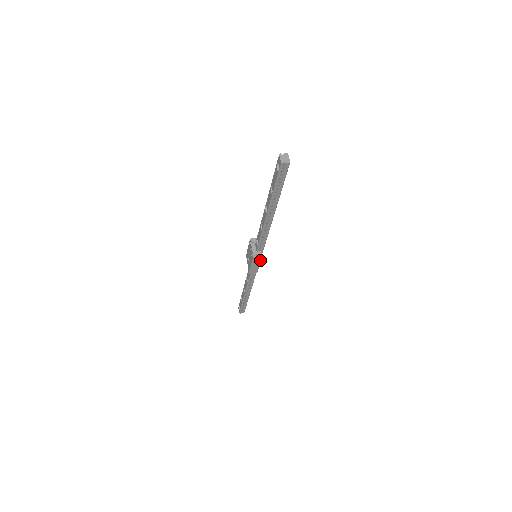
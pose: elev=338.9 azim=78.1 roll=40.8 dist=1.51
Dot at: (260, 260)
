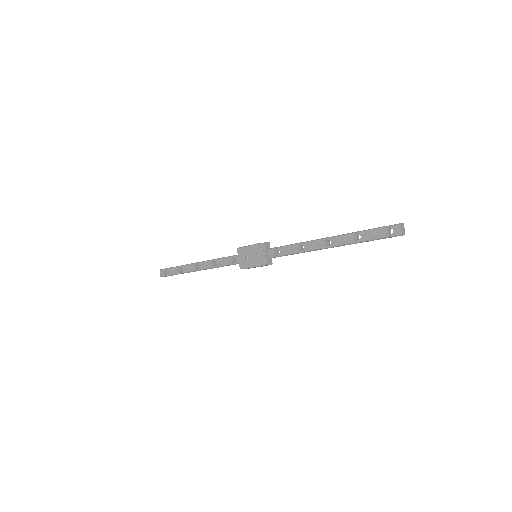
Dot at: (267, 265)
